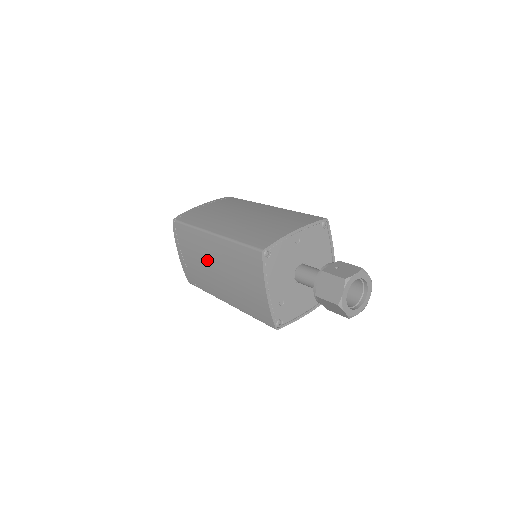
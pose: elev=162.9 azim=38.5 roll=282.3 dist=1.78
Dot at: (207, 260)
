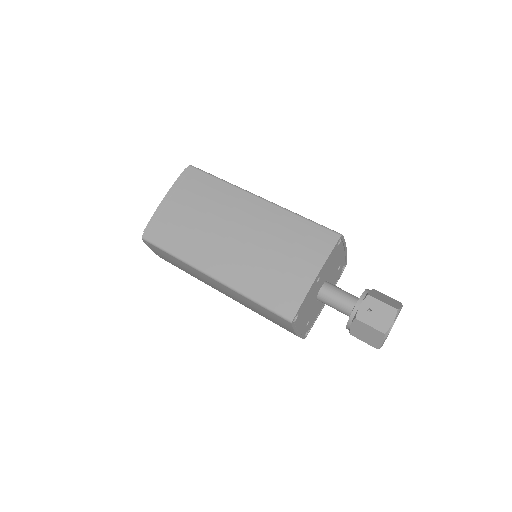
Dot at: (207, 283)
